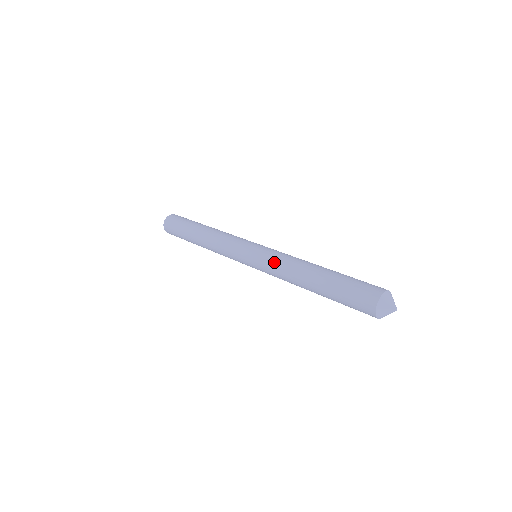
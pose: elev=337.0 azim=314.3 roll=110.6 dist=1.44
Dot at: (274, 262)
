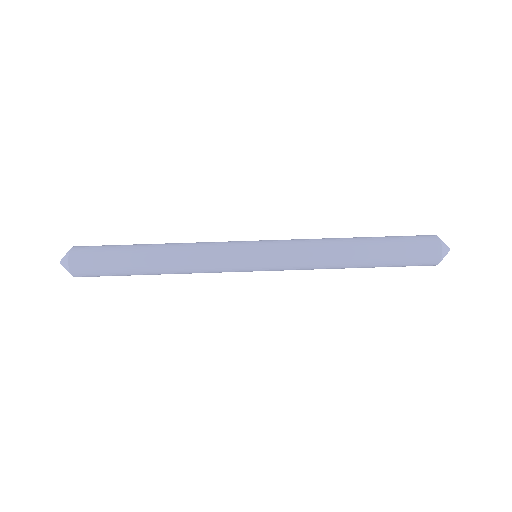
Dot at: (300, 258)
